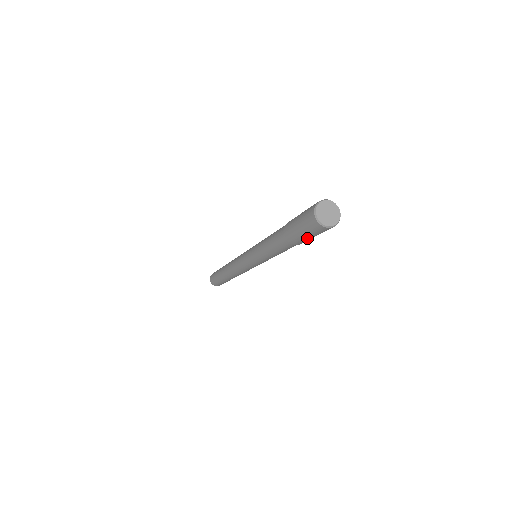
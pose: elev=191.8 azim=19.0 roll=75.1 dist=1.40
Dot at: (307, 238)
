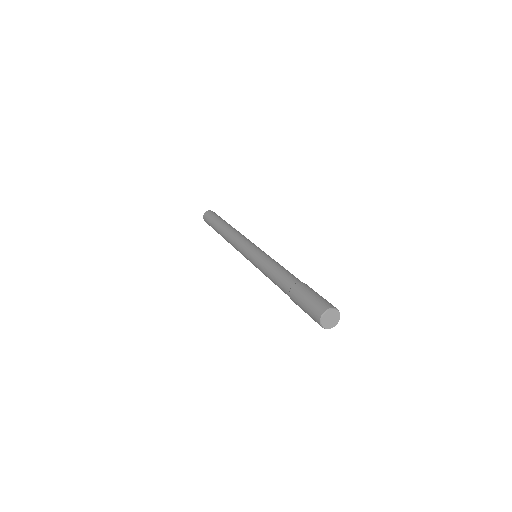
Dot at: occluded
